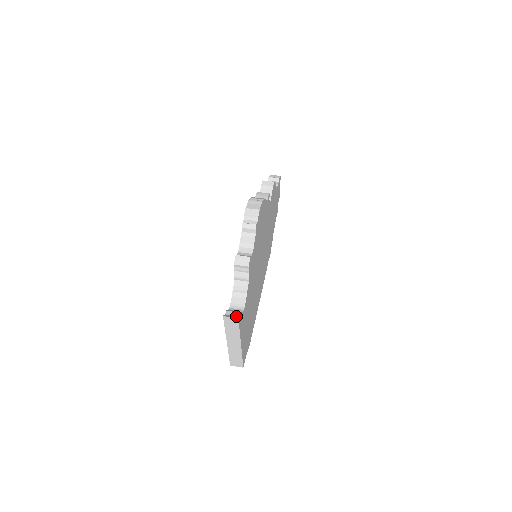
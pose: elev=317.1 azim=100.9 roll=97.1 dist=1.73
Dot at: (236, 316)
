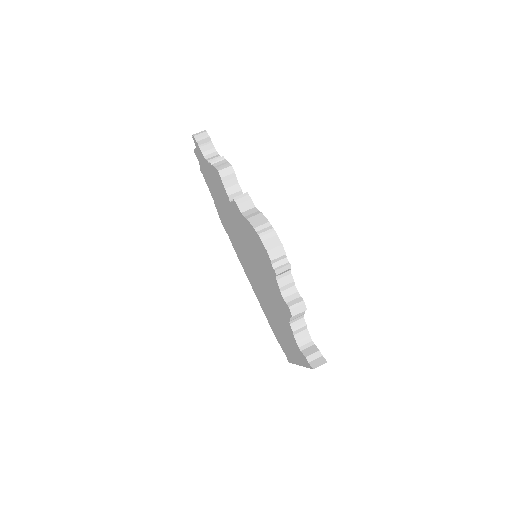
Dot at: (320, 359)
